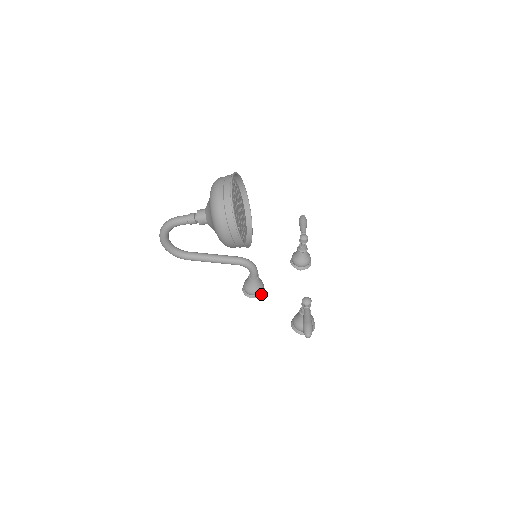
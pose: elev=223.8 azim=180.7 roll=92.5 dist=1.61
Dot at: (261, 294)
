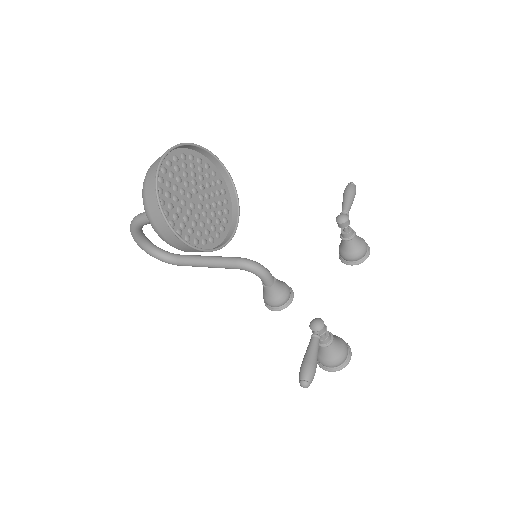
Dot at: (286, 305)
